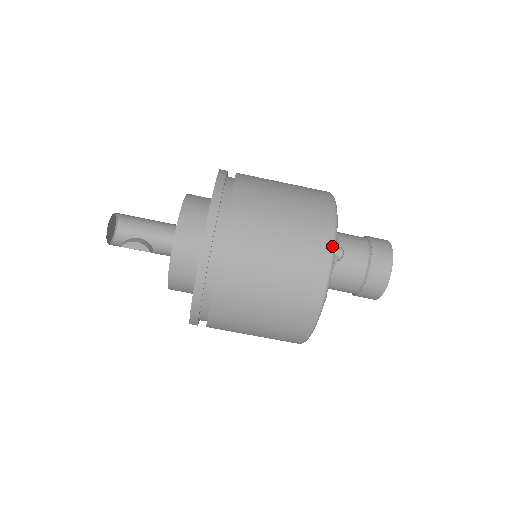
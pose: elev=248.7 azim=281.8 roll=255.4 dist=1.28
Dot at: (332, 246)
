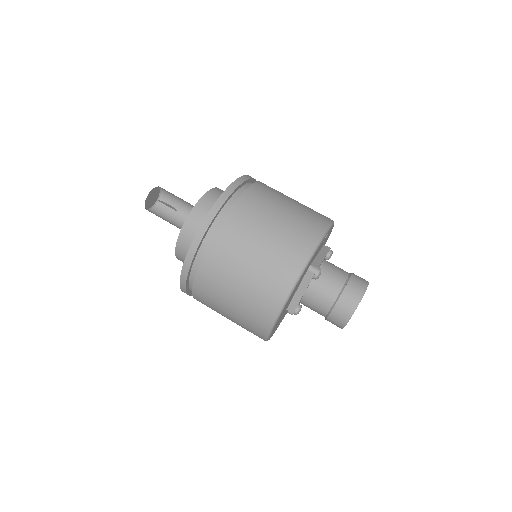
Dot at: occluded
